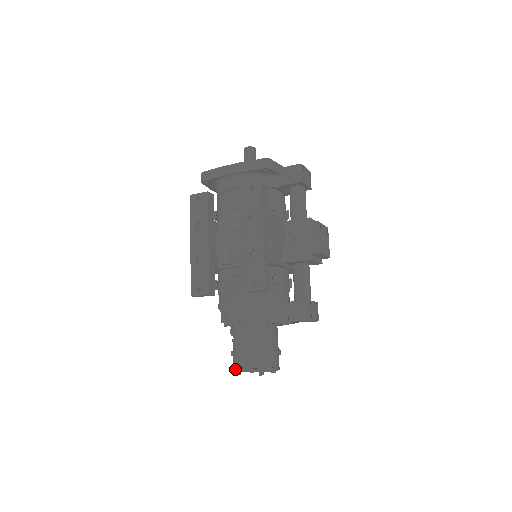
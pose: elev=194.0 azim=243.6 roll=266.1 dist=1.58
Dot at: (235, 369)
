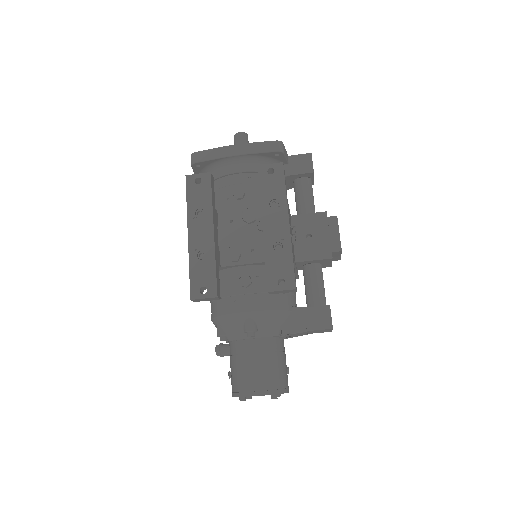
Dot at: (240, 393)
